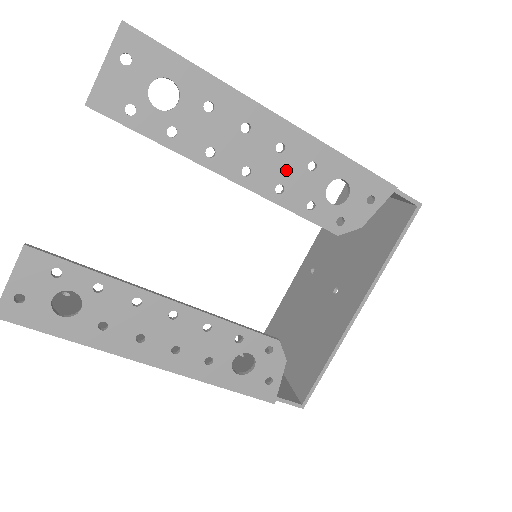
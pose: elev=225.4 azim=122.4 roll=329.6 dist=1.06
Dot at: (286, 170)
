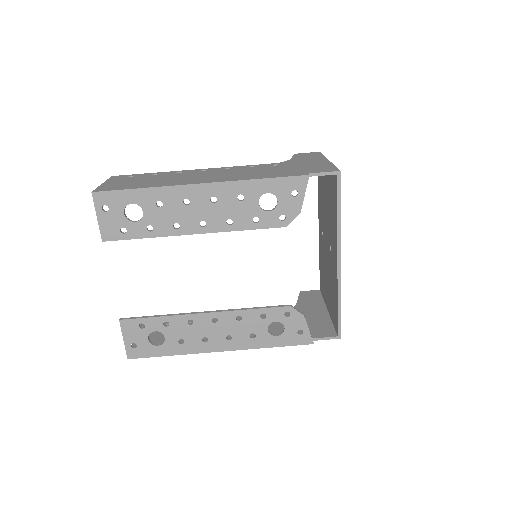
Dot at: (226, 210)
